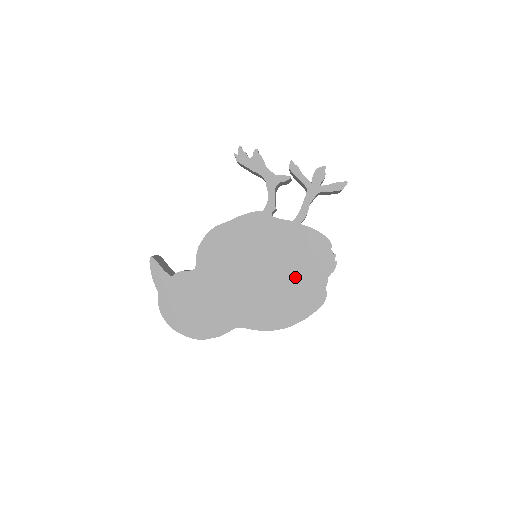
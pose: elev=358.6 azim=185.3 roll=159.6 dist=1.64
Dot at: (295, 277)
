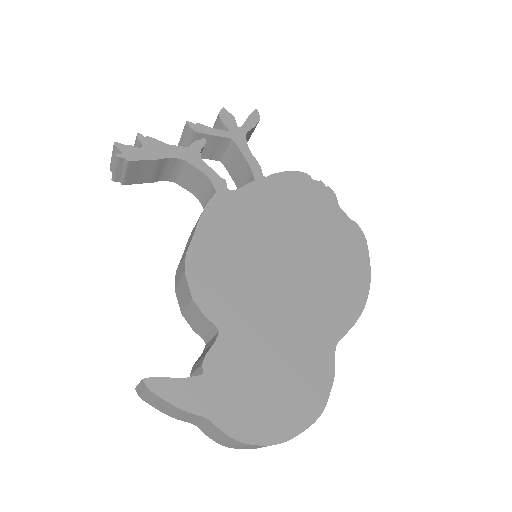
Dot at: (318, 233)
